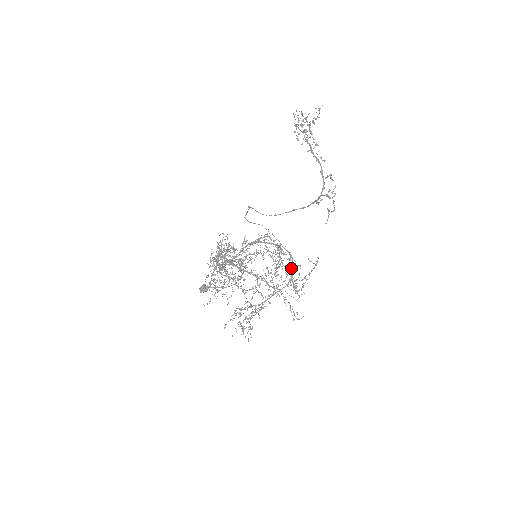
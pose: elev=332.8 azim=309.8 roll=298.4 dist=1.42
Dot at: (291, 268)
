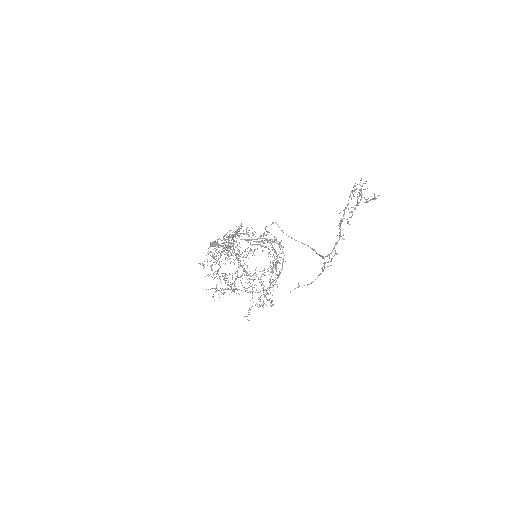
Dot at: (271, 283)
